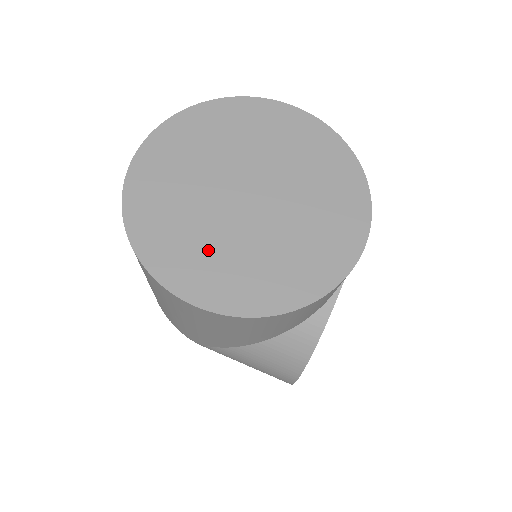
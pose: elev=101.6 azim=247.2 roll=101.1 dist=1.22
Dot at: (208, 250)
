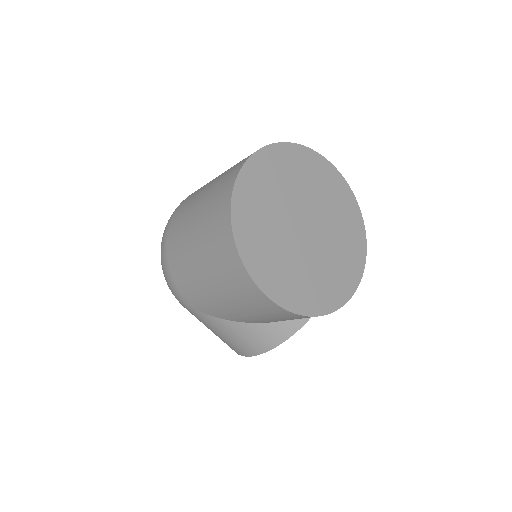
Dot at: (278, 257)
